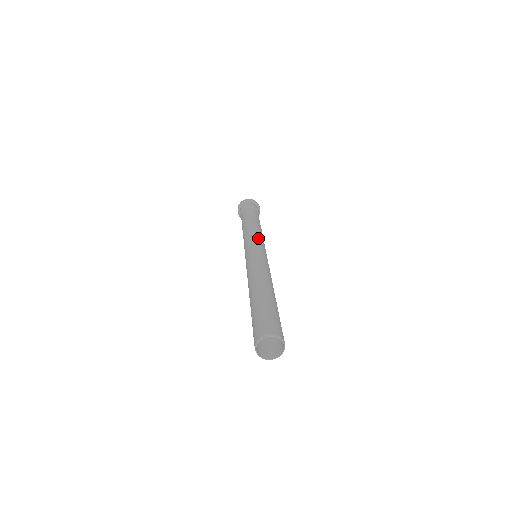
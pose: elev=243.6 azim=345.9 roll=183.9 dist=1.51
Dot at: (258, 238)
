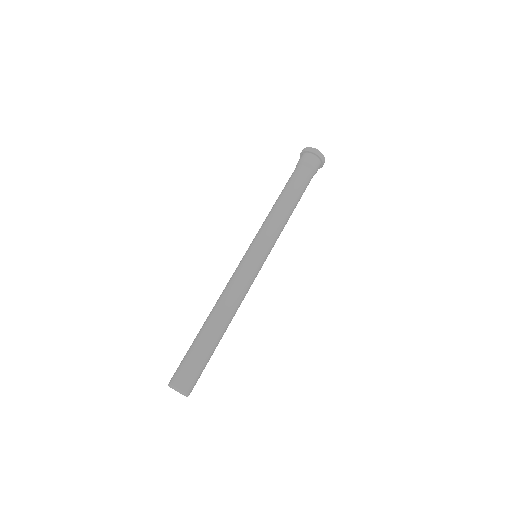
Dot at: (260, 233)
